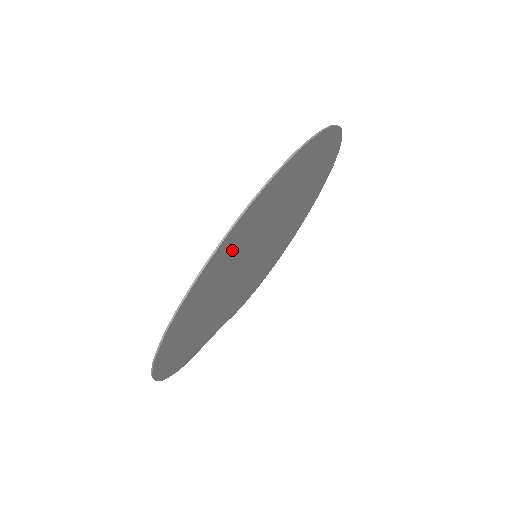
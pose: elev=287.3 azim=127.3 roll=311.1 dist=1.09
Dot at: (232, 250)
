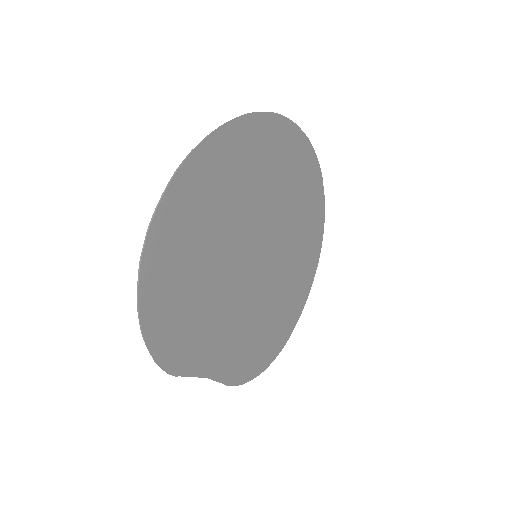
Dot at: (238, 164)
